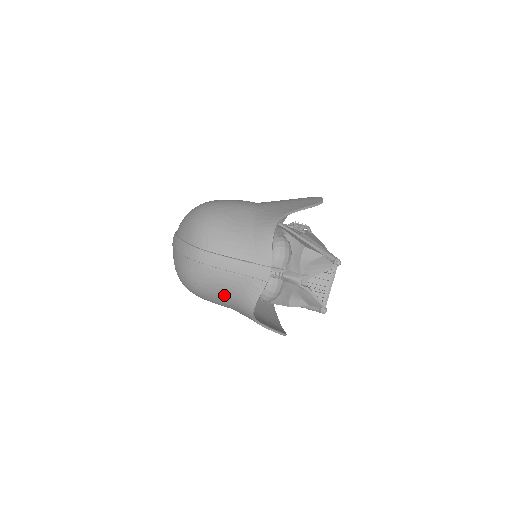
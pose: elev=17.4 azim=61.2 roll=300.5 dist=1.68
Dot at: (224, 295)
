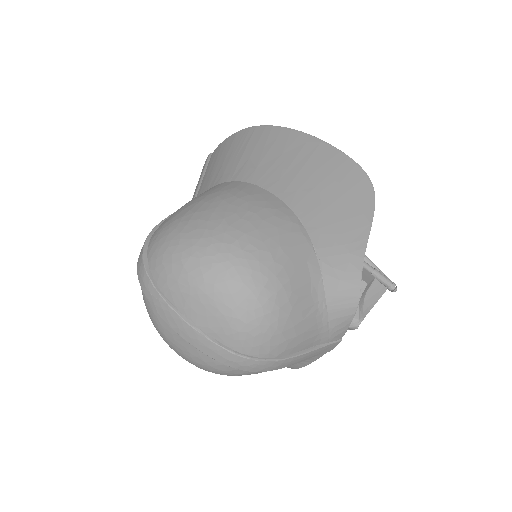
Dot at: occluded
